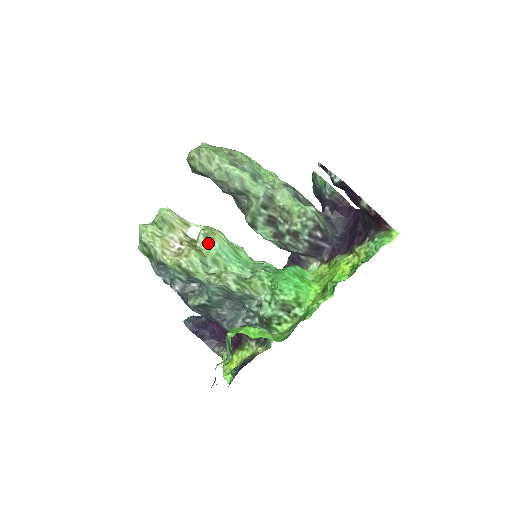
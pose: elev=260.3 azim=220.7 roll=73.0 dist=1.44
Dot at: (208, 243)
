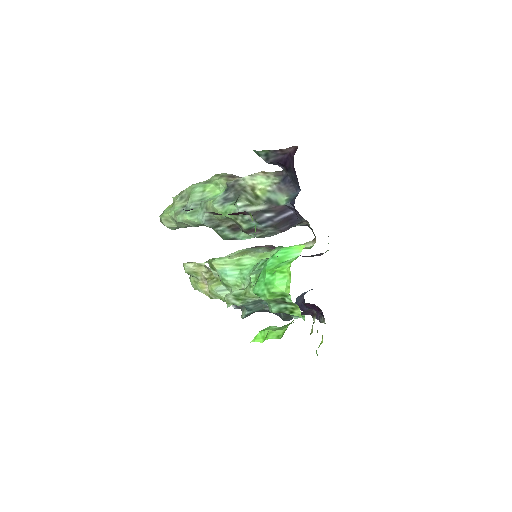
Dot at: occluded
